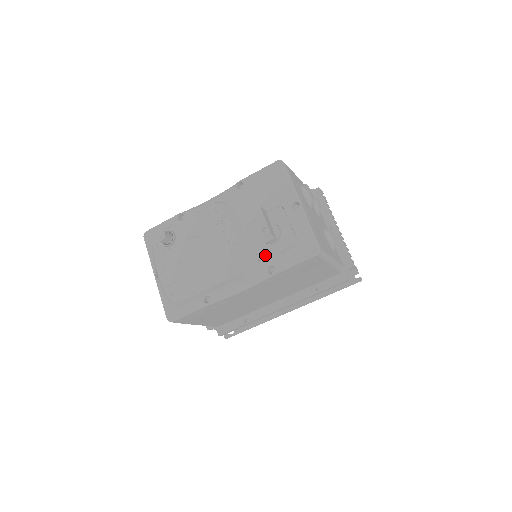
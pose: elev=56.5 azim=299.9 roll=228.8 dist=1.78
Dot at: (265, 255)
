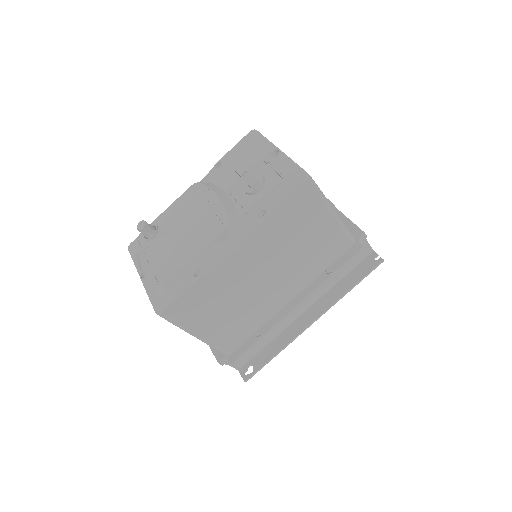
Dot at: (252, 205)
